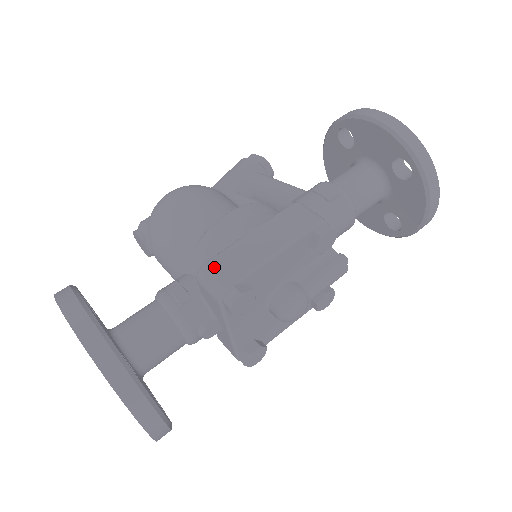
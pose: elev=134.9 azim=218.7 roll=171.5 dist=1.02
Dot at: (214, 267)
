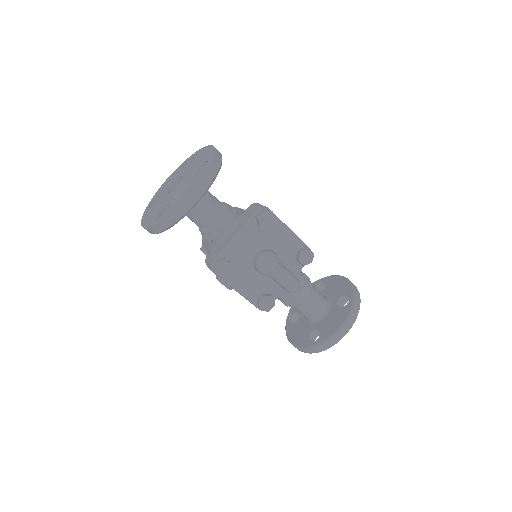
Dot at: occluded
